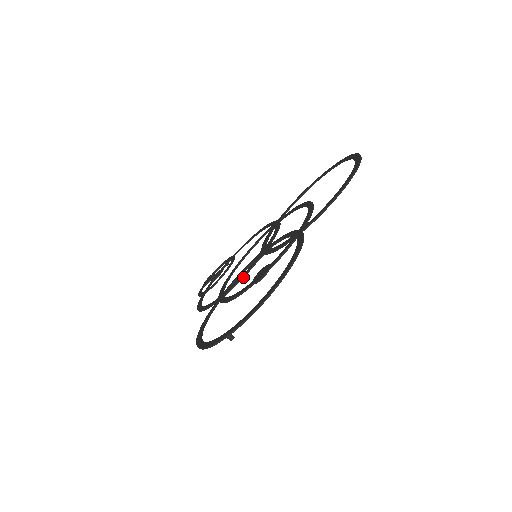
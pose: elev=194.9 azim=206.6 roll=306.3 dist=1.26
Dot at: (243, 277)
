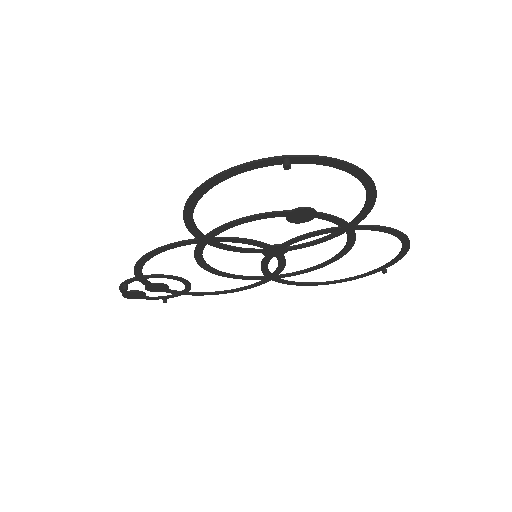
Dot at: (248, 239)
